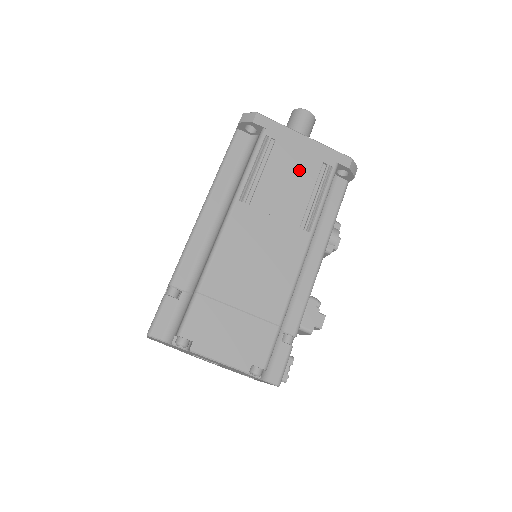
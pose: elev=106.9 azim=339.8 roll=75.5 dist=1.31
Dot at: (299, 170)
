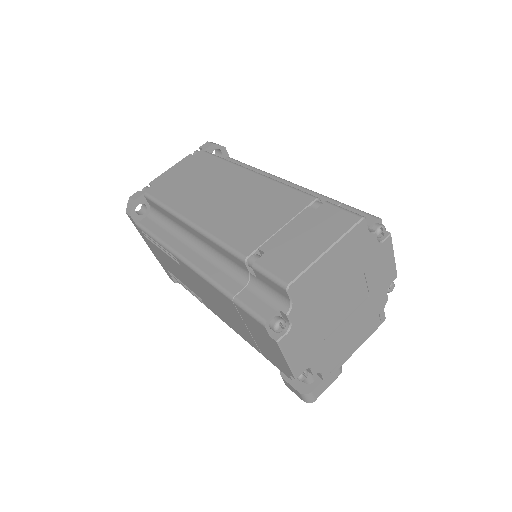
Dot at: occluded
